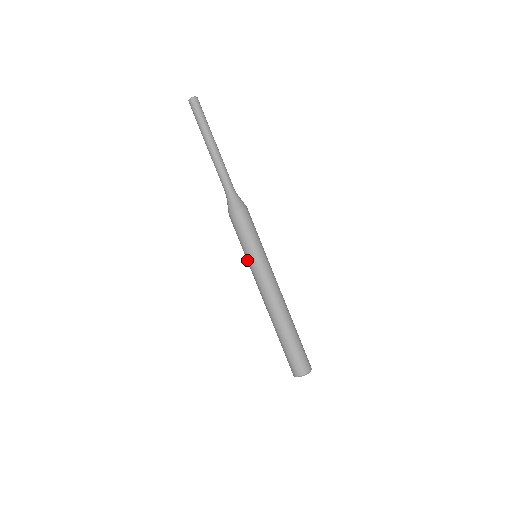
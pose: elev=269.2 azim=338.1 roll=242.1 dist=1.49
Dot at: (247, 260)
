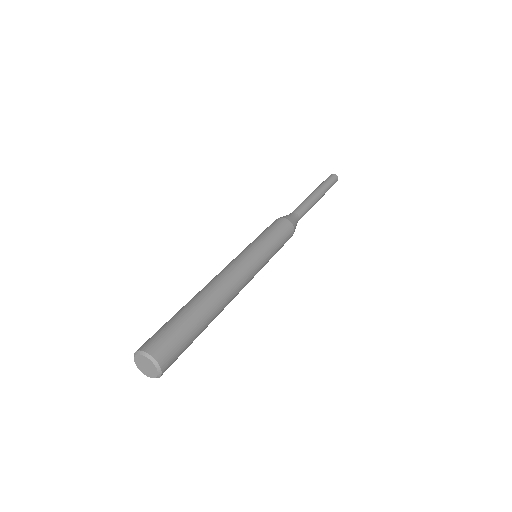
Dot at: occluded
